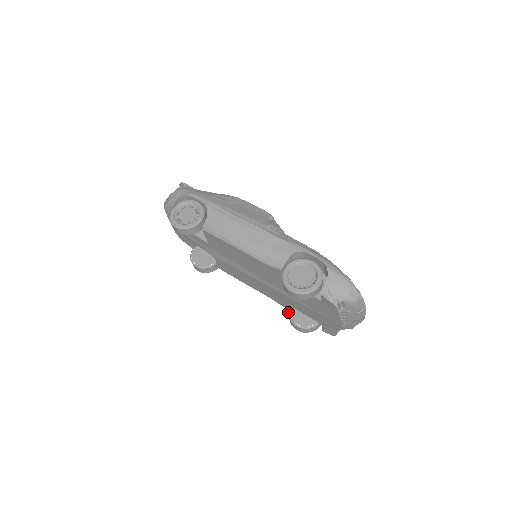
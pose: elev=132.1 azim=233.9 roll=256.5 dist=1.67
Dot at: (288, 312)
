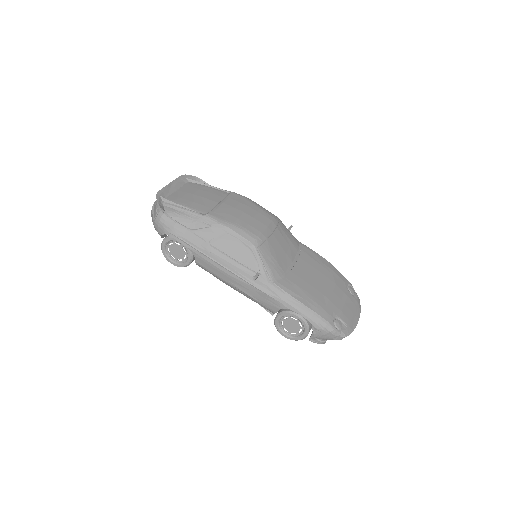
Dot at: occluded
